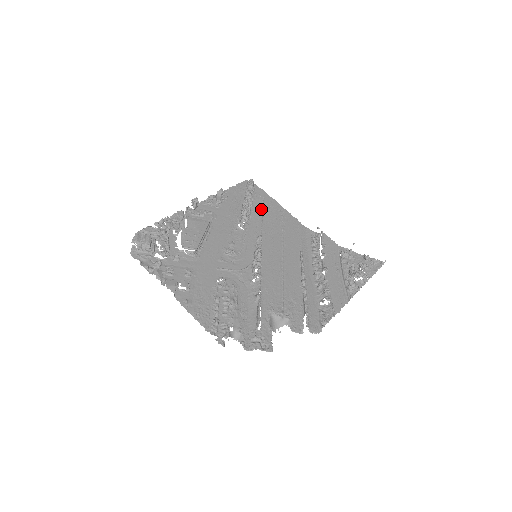
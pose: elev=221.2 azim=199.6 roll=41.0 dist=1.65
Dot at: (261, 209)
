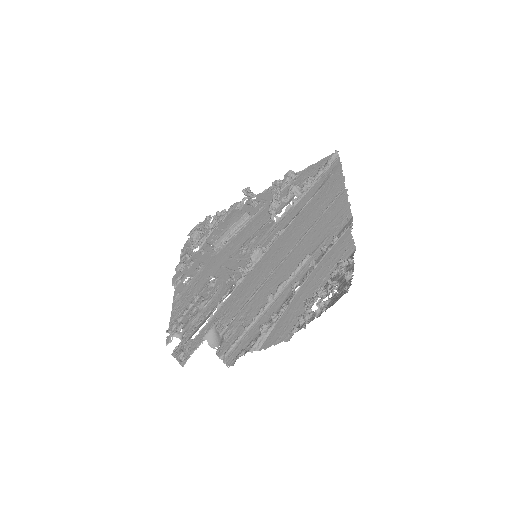
Dot at: (316, 193)
